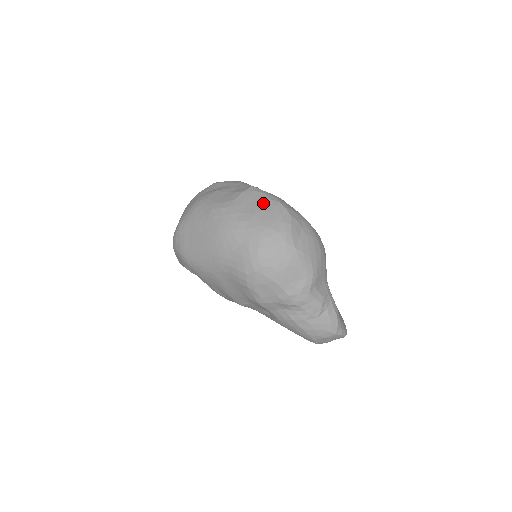
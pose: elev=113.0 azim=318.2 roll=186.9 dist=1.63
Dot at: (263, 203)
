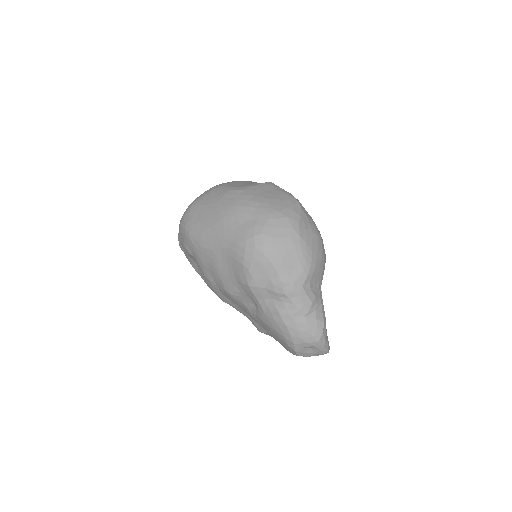
Dot at: (278, 194)
